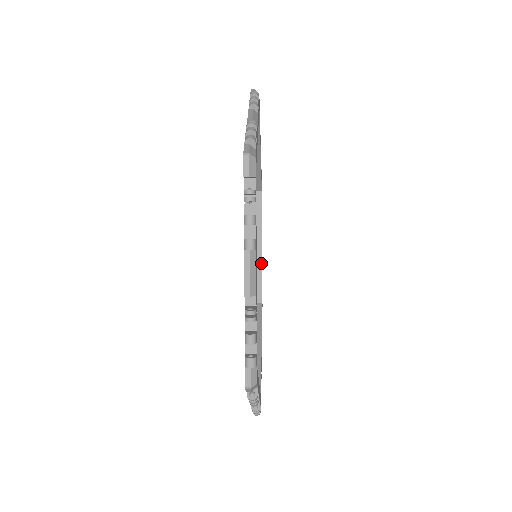
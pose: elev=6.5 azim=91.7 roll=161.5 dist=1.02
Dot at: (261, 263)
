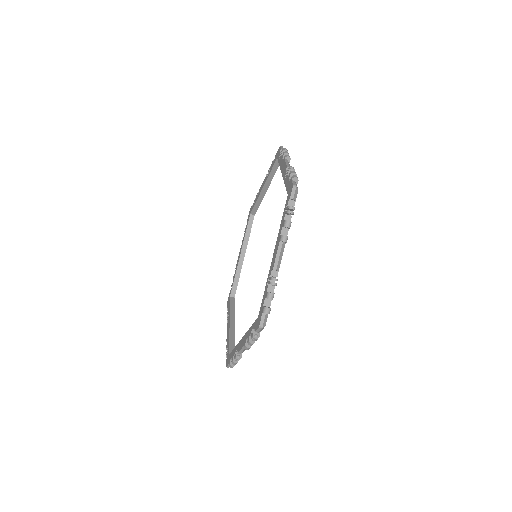
Dot at: (241, 268)
